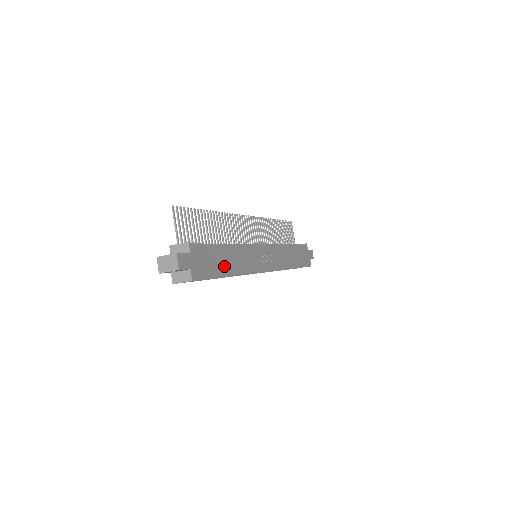
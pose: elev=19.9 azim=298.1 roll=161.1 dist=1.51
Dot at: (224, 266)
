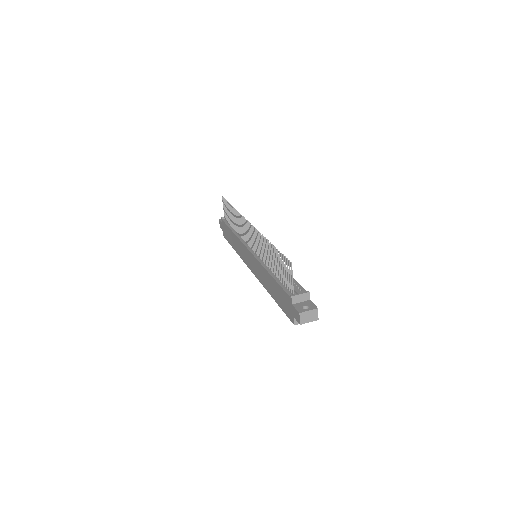
Dot at: occluded
